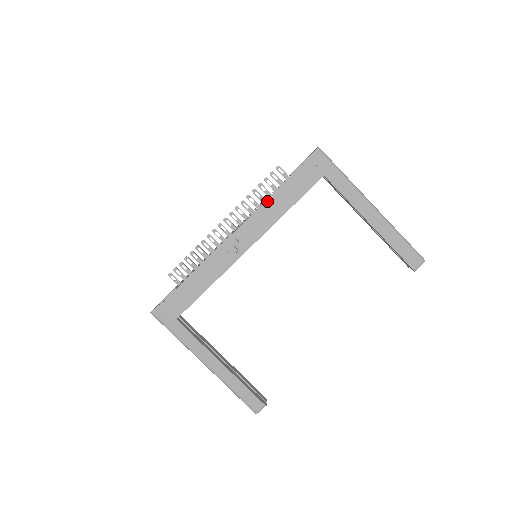
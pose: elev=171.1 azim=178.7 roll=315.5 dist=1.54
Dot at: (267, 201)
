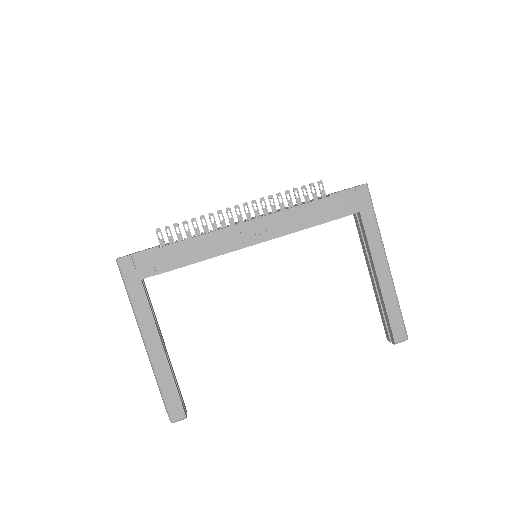
Dot at: (297, 207)
